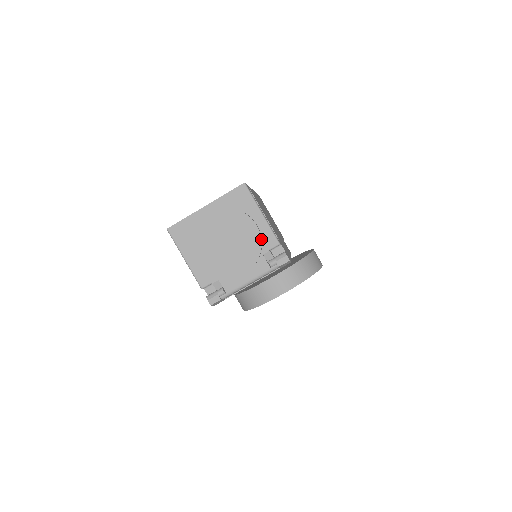
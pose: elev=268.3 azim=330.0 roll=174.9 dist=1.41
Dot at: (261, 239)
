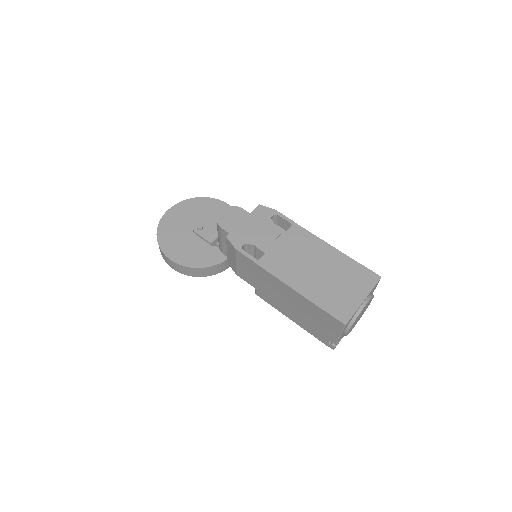
Dot at: occluded
